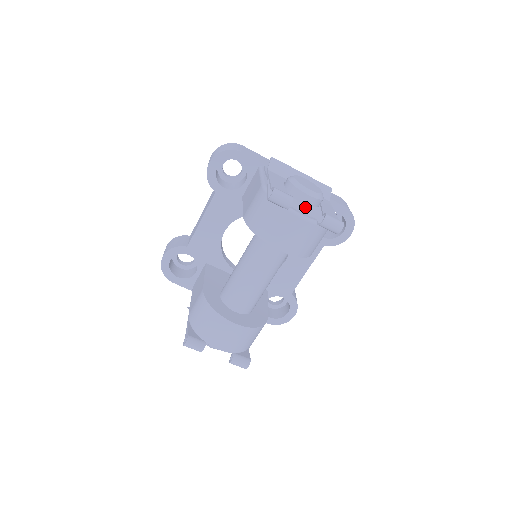
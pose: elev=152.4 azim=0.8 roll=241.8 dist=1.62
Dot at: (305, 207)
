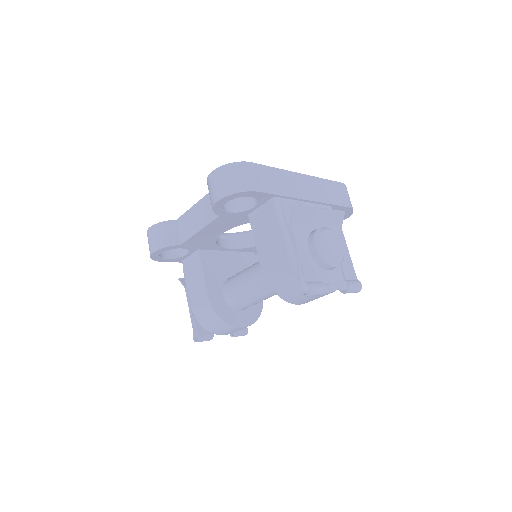
Dot at: (328, 271)
